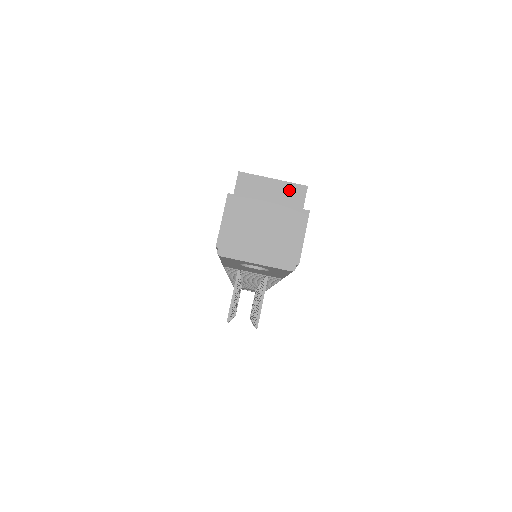
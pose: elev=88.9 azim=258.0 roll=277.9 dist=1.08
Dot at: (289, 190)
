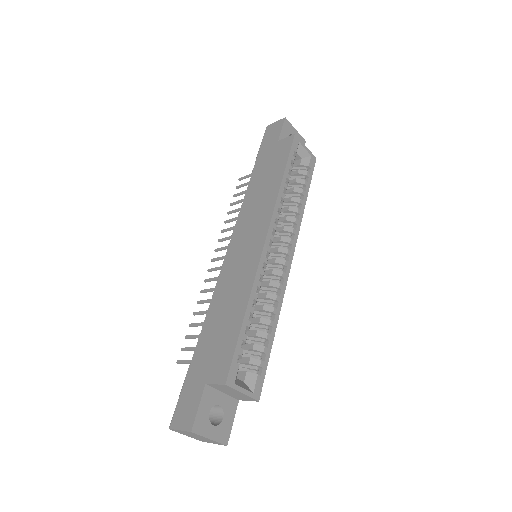
Dot at: (247, 397)
